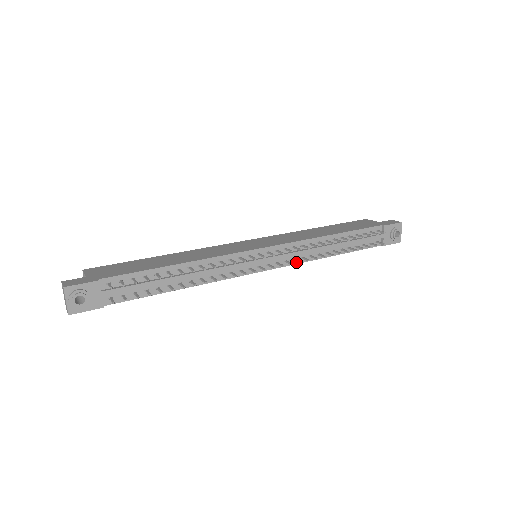
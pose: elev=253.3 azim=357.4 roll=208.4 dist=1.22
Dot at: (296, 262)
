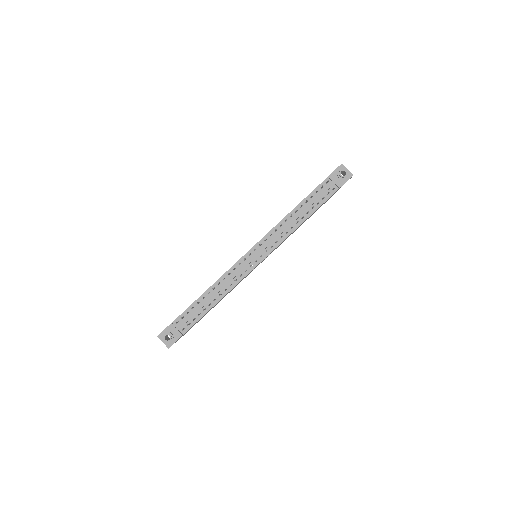
Dot at: (280, 242)
